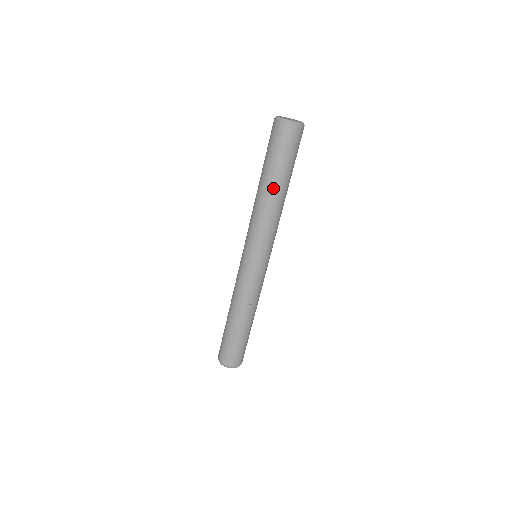
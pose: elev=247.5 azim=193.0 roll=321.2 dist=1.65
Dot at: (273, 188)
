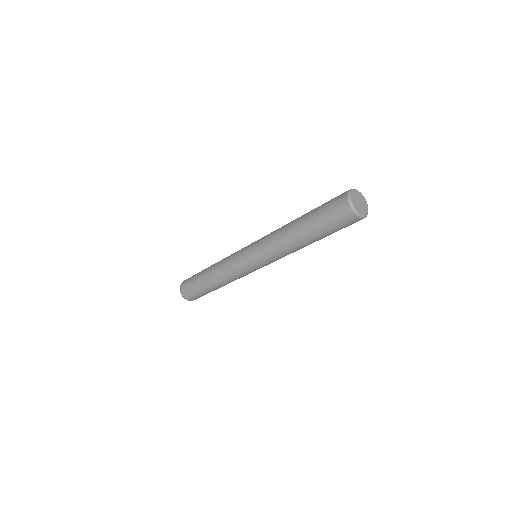
Dot at: occluded
